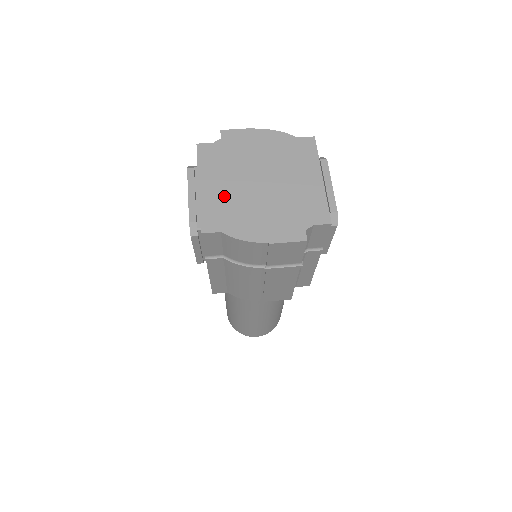
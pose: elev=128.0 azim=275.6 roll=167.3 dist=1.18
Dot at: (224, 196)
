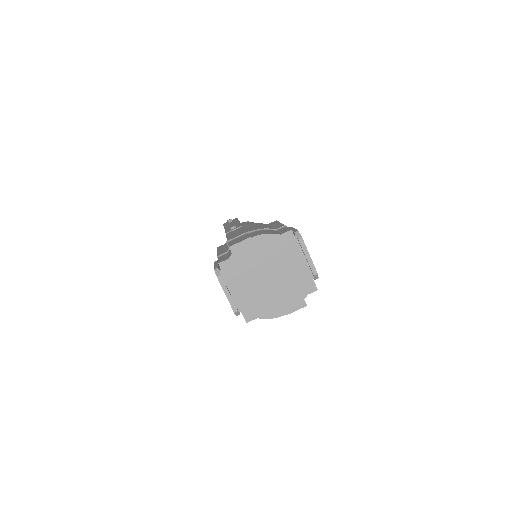
Dot at: (250, 295)
